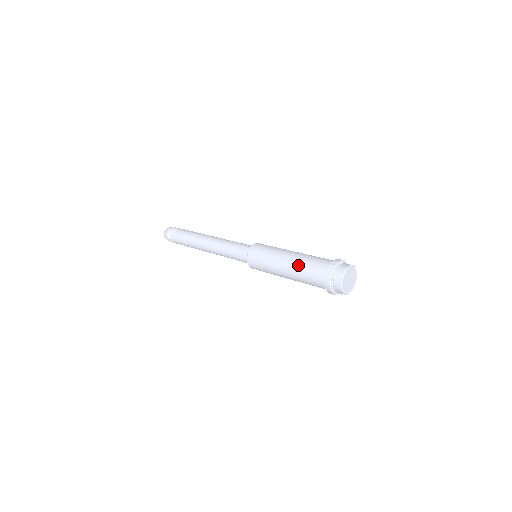
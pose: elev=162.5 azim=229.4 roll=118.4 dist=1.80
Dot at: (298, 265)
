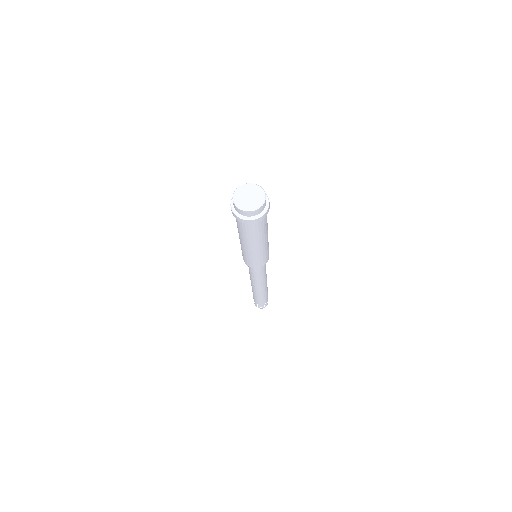
Dot at: occluded
